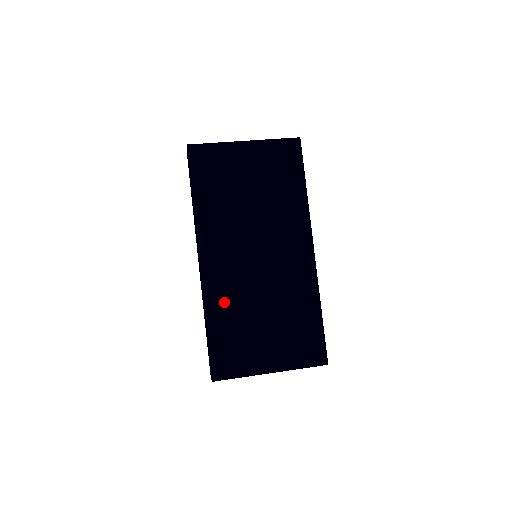
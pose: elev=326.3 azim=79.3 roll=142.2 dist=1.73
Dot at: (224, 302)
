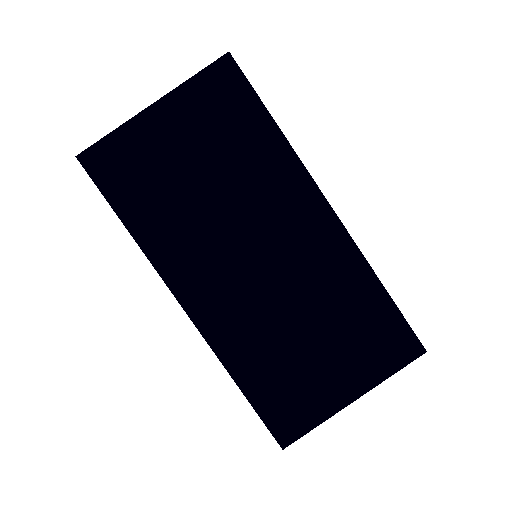
Dot at: (245, 343)
